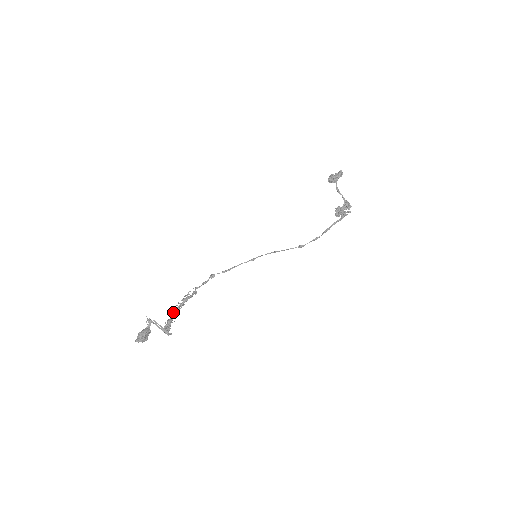
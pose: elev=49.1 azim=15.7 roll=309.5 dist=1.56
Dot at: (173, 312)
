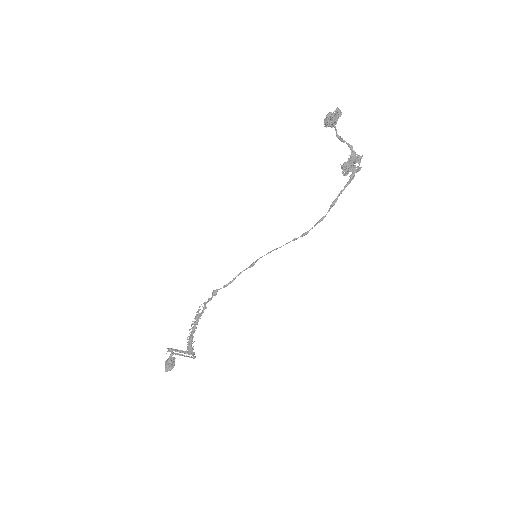
Dot at: occluded
